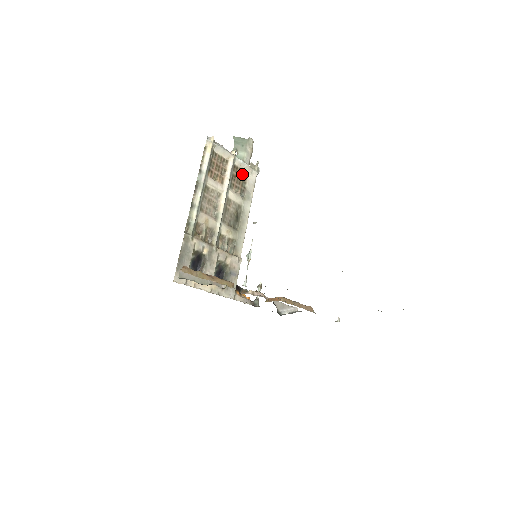
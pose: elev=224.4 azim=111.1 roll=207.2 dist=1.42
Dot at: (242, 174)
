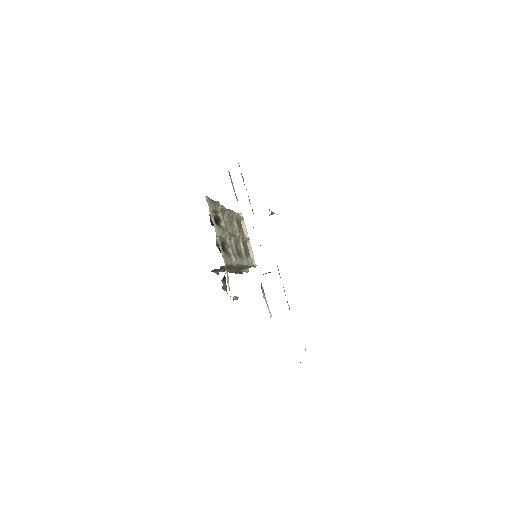
Dot at: (248, 252)
